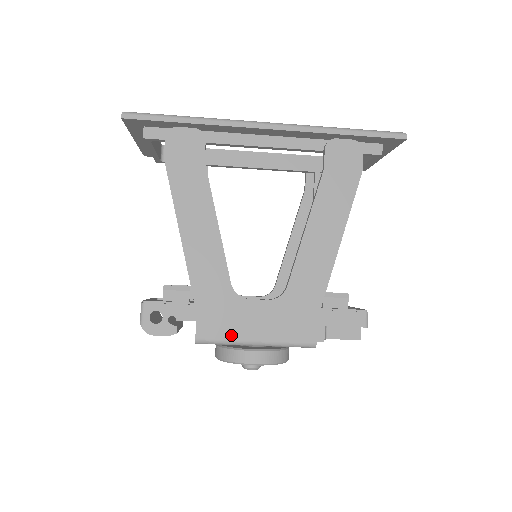
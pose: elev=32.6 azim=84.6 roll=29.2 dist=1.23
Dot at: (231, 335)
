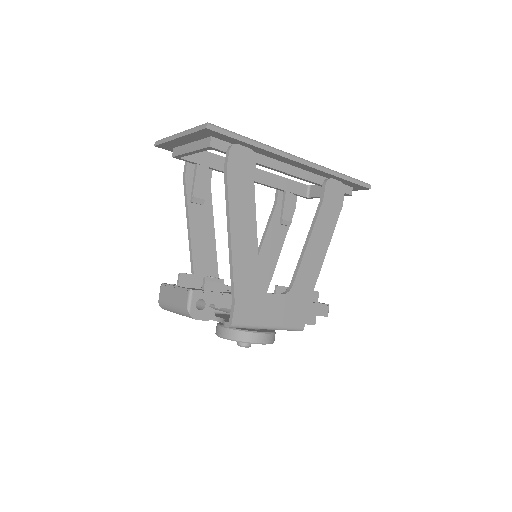
Dot at: (255, 321)
